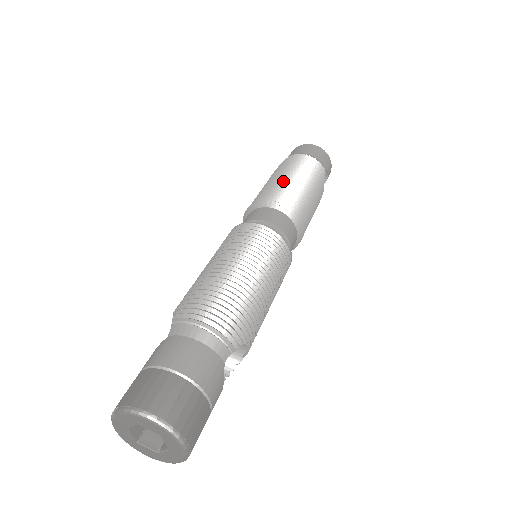
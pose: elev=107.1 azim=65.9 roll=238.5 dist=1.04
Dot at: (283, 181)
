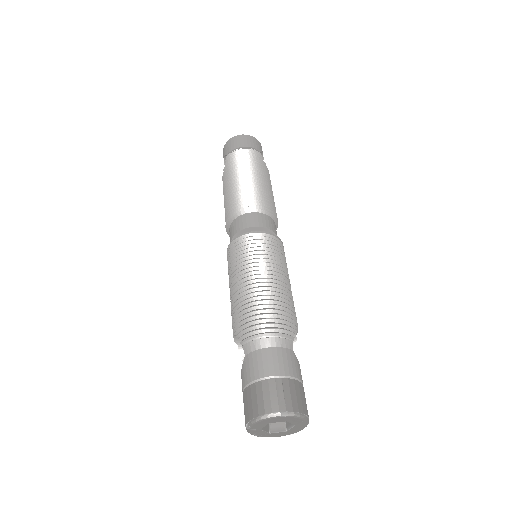
Dot at: (239, 185)
